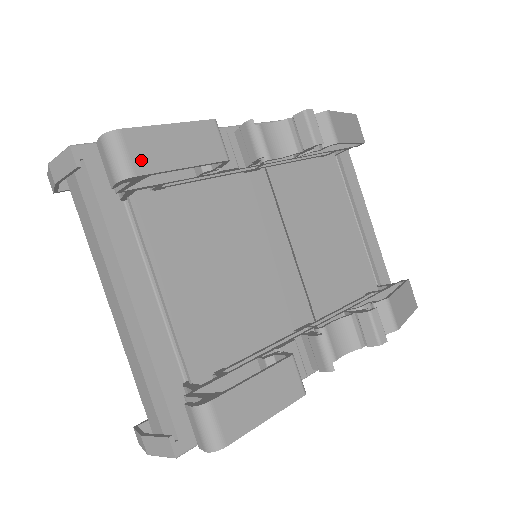
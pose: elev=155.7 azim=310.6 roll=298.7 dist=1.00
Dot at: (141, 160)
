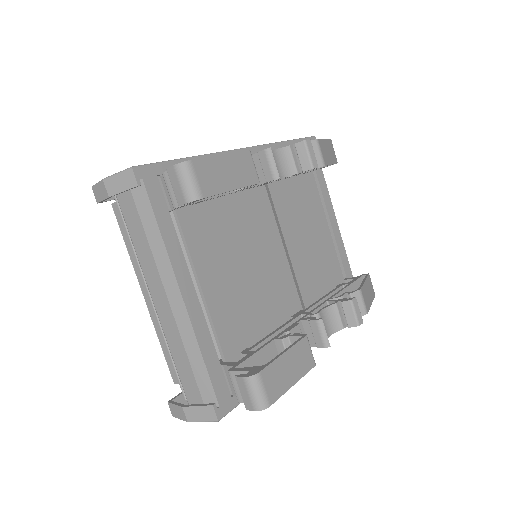
Dot at: (206, 185)
